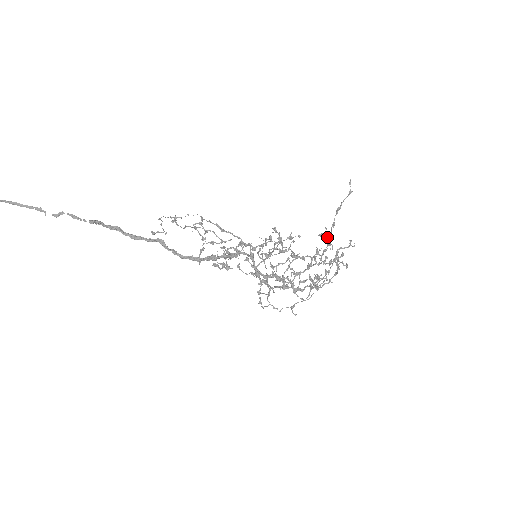
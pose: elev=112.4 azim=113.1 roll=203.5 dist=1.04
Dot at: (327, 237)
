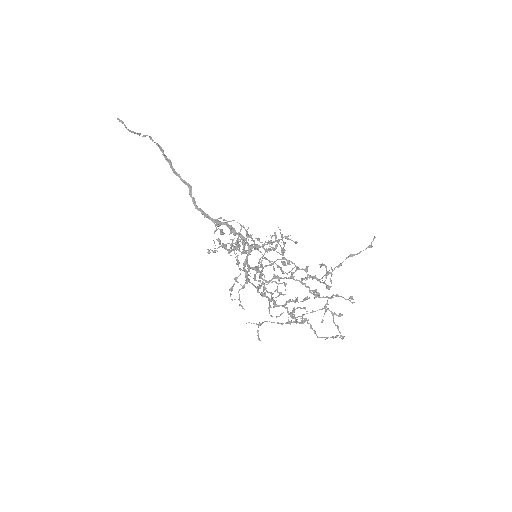
Dot at: (326, 270)
